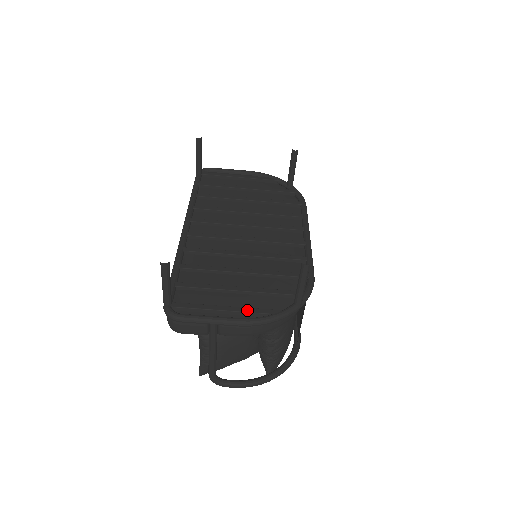
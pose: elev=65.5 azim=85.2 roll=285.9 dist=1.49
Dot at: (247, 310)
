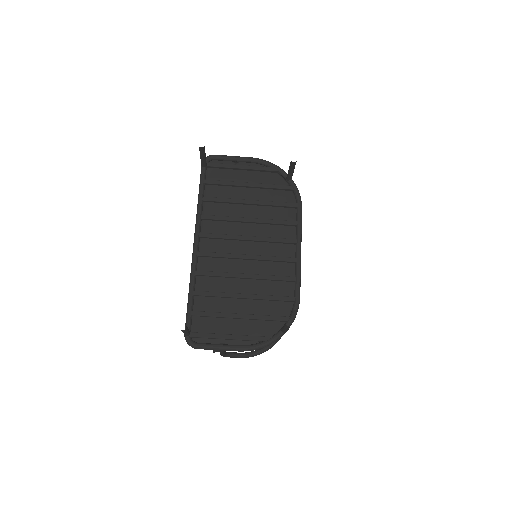
Dot at: (246, 338)
